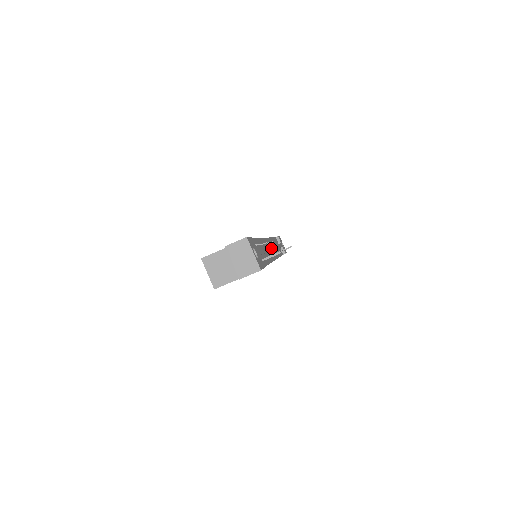
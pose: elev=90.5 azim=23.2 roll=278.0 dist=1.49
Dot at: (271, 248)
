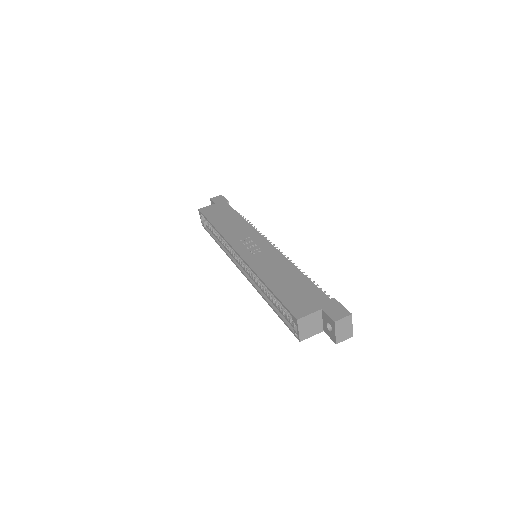
Dot at: occluded
